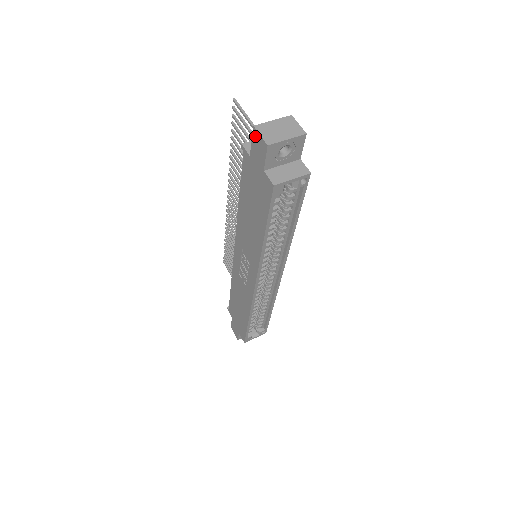
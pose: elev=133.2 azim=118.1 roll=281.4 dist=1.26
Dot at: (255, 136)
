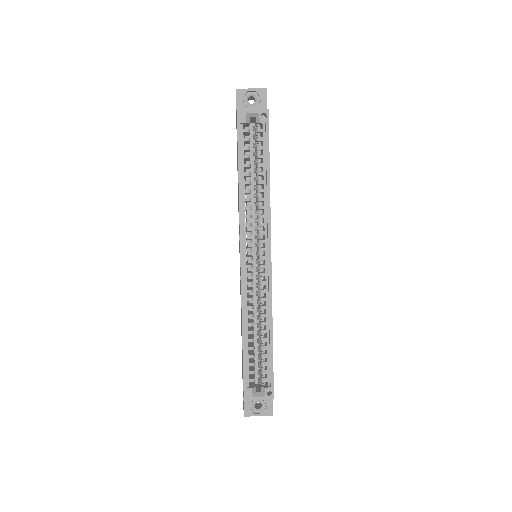
Dot at: occluded
